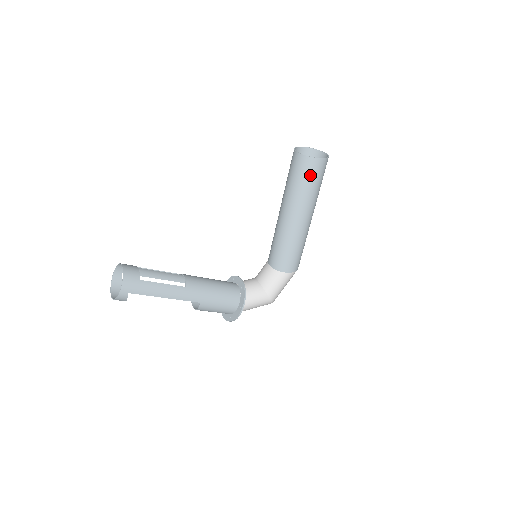
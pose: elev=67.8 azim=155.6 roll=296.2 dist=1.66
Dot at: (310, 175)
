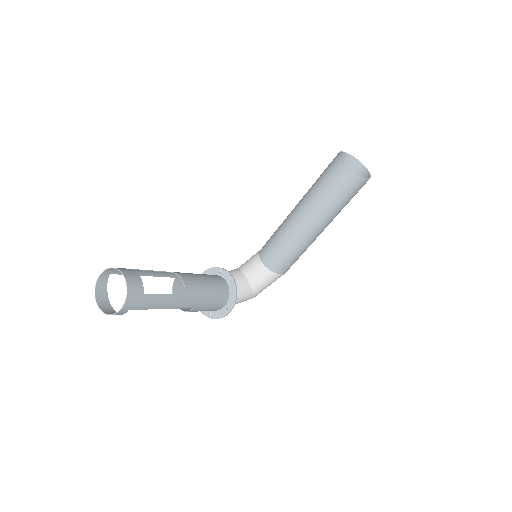
Dot at: (350, 193)
